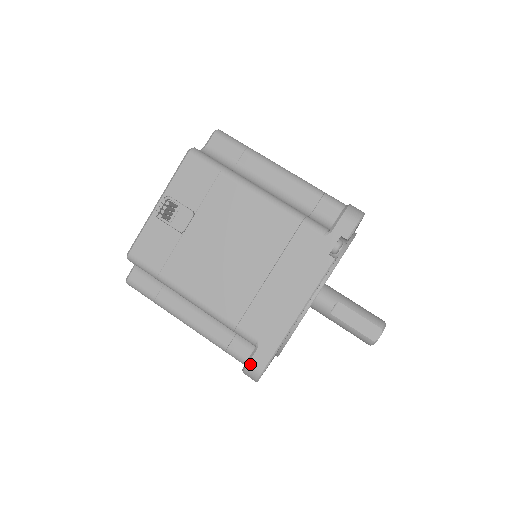
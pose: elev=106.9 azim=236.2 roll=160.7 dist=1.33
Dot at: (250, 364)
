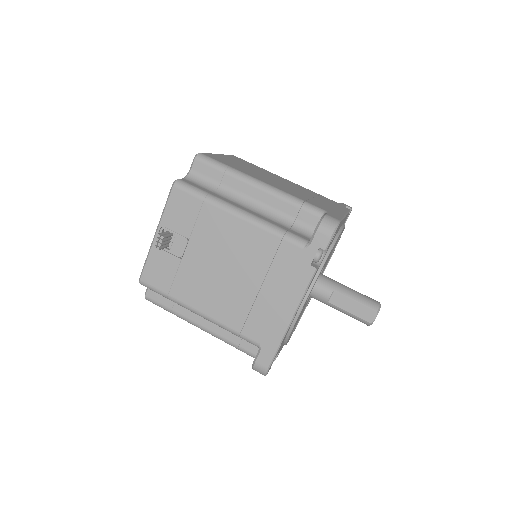
Dot at: (256, 363)
